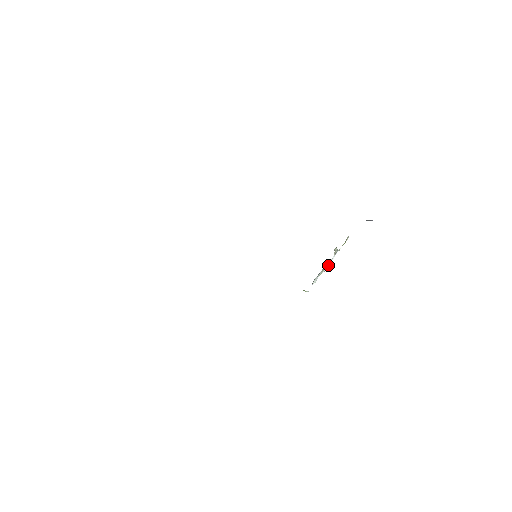
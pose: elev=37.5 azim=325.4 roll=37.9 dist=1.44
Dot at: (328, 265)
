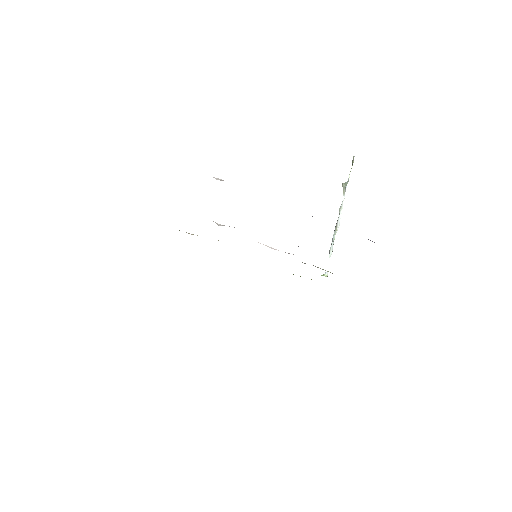
Dot at: (340, 215)
